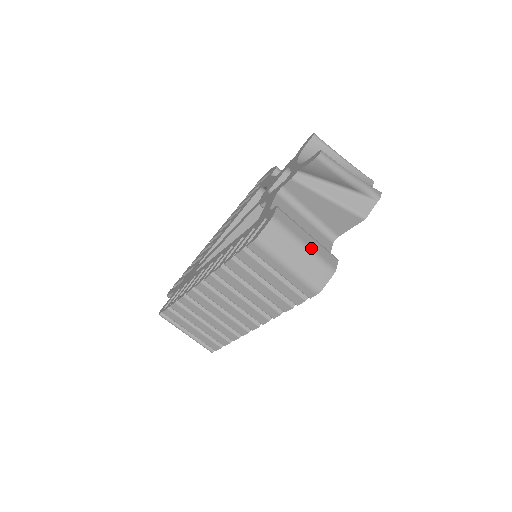
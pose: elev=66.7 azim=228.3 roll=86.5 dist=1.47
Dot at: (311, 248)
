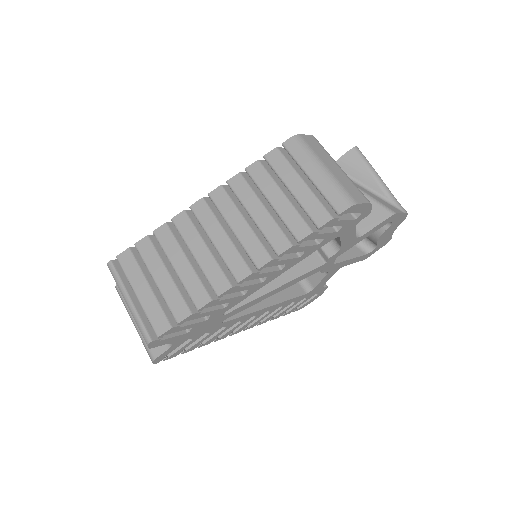
Dot at: (347, 176)
